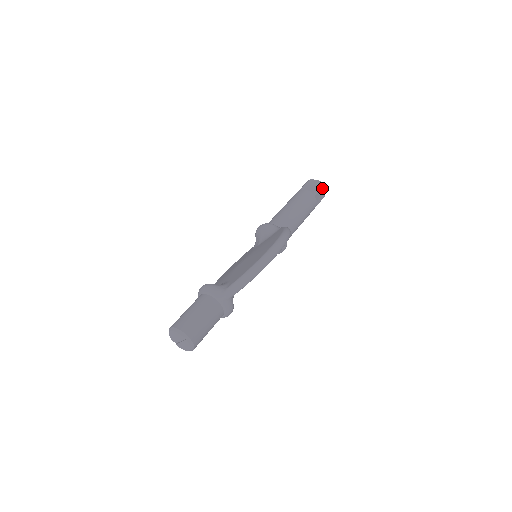
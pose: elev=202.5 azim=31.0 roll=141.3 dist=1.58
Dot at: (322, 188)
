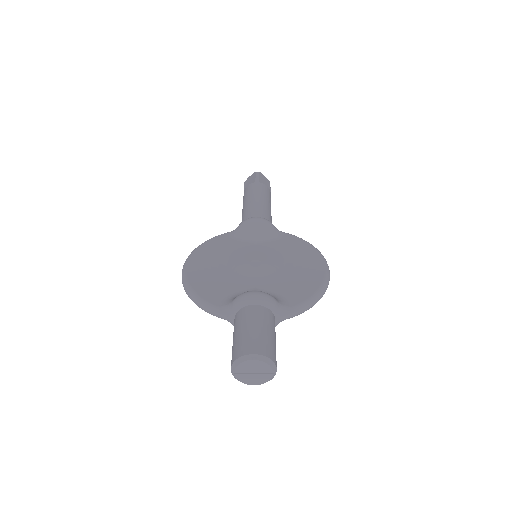
Dot at: occluded
